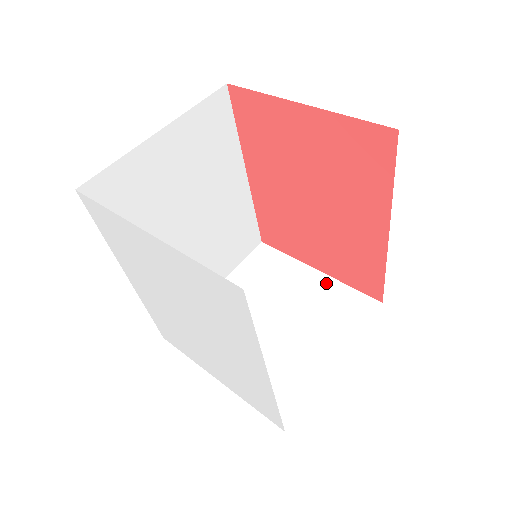
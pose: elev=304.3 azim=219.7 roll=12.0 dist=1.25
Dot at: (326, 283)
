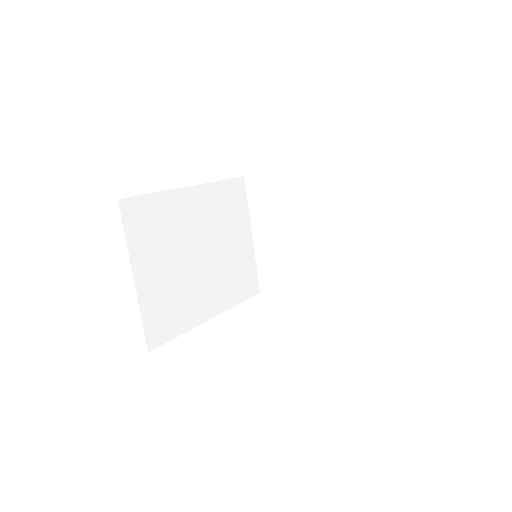
Dot at: (310, 178)
